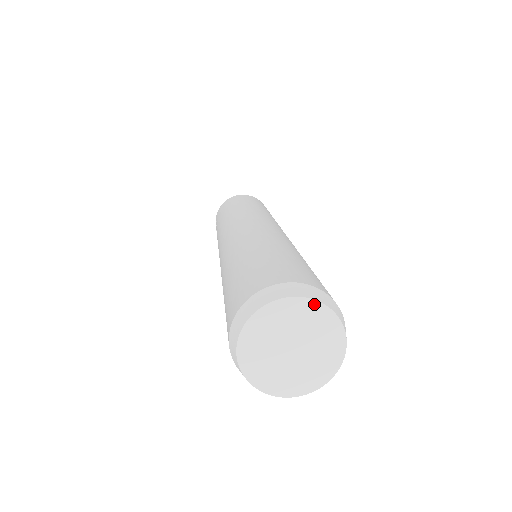
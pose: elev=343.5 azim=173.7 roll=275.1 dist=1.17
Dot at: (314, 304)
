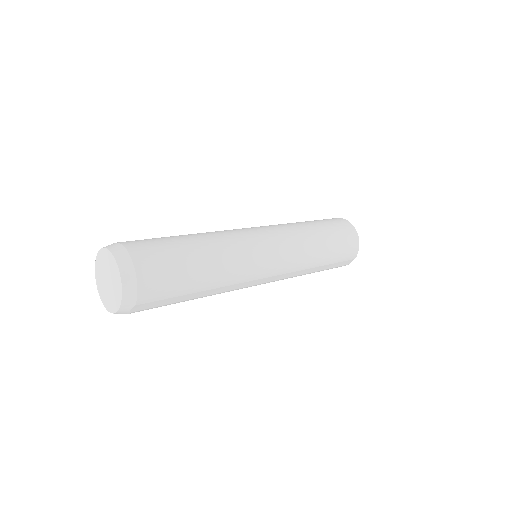
Dot at: (120, 279)
